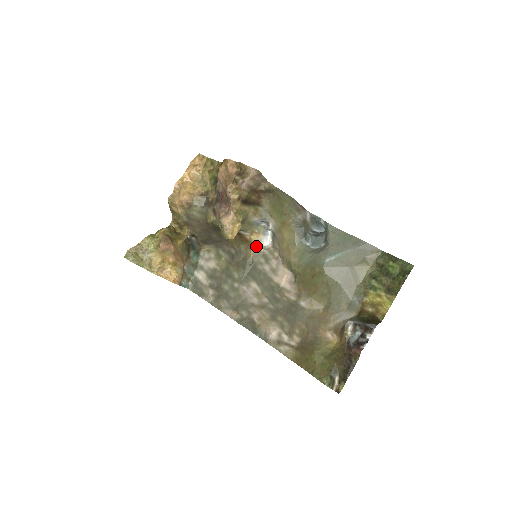
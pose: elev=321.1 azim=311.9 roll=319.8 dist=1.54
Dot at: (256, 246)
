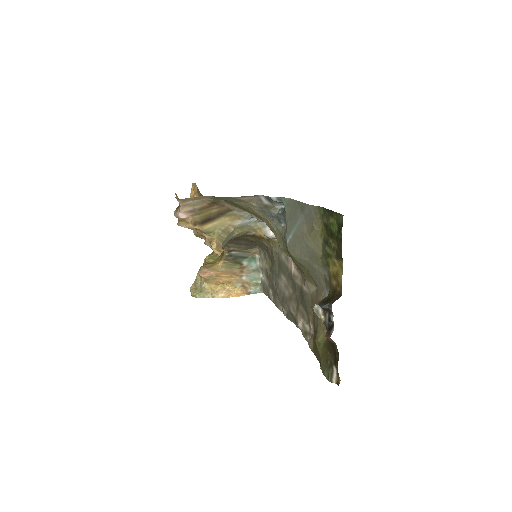
Dot at: (269, 239)
